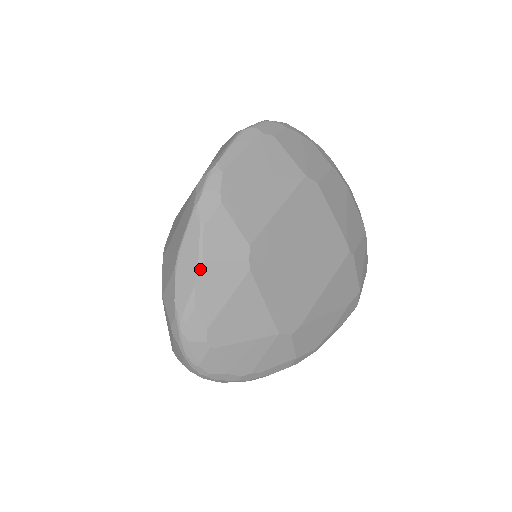
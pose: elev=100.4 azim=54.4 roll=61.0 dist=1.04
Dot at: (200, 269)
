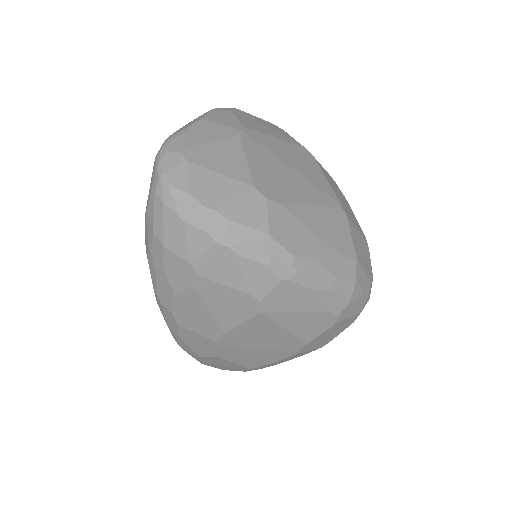
Dot at: (199, 121)
